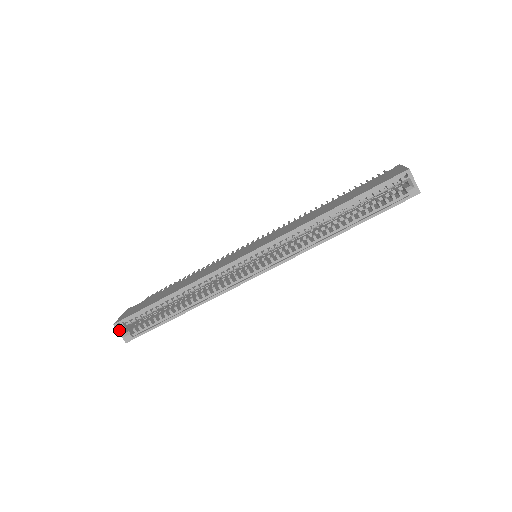
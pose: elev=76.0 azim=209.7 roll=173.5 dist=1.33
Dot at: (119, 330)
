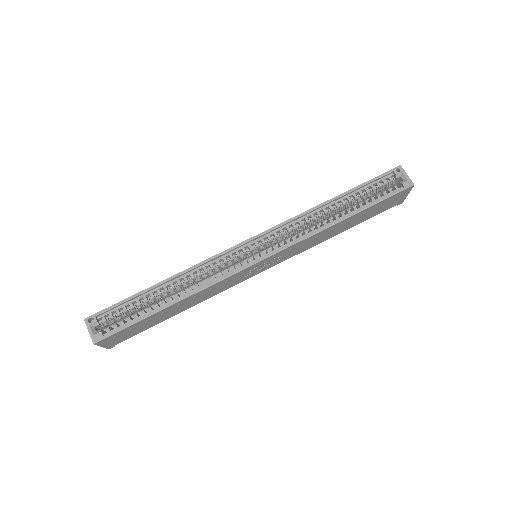
Dot at: (89, 326)
